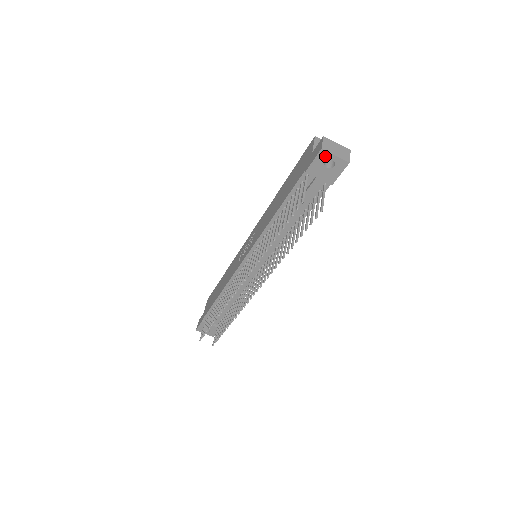
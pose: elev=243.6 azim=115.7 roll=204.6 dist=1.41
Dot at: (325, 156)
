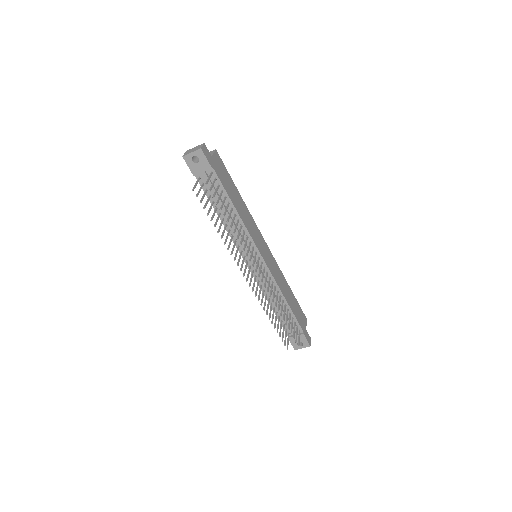
Dot at: (189, 158)
